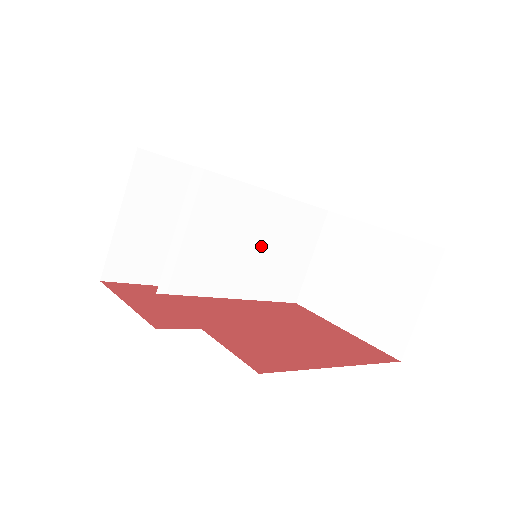
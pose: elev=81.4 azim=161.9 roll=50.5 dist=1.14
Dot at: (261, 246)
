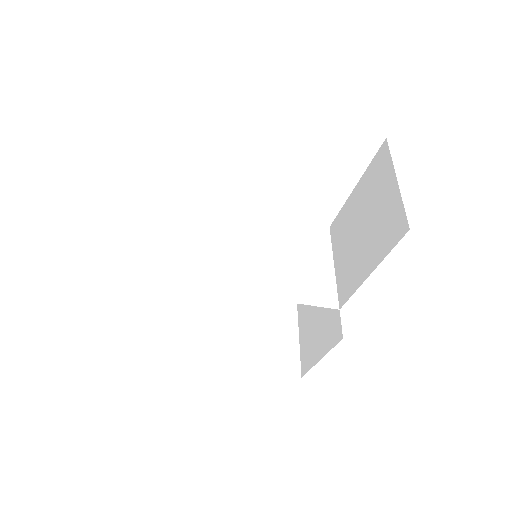
Dot at: (261, 252)
